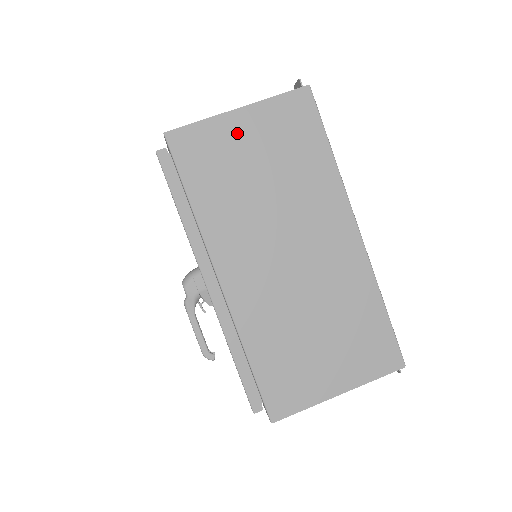
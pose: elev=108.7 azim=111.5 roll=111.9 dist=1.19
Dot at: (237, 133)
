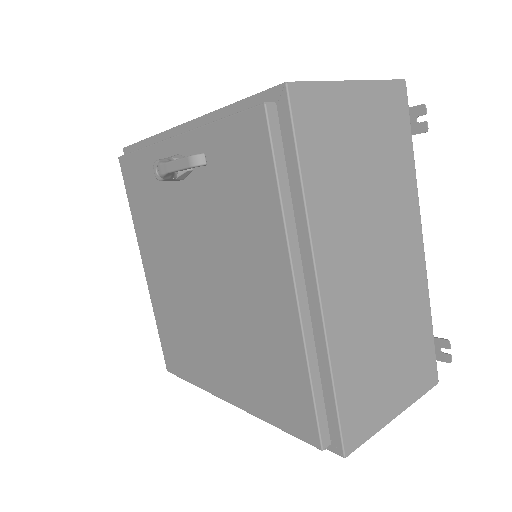
Dot at: occluded
